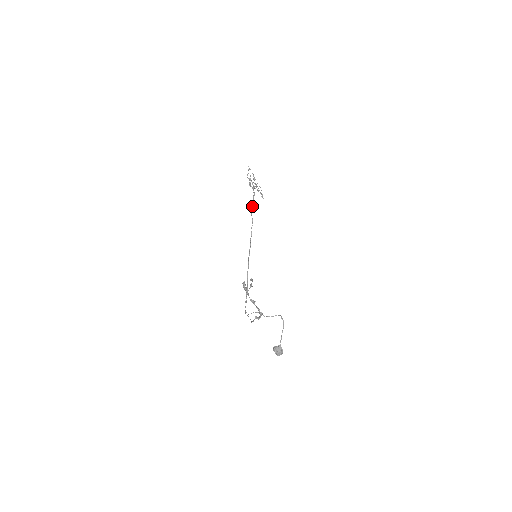
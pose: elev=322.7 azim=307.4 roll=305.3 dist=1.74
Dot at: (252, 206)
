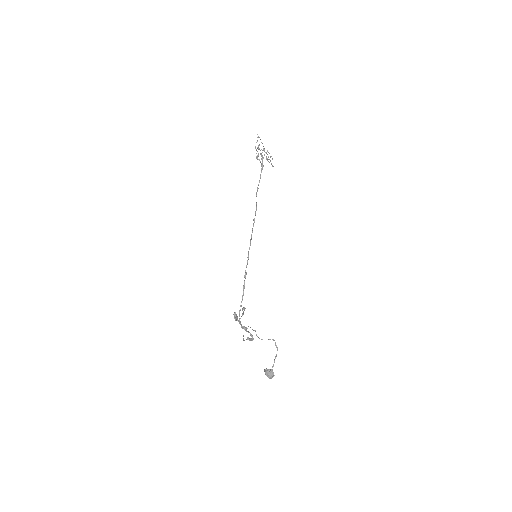
Dot at: (258, 184)
